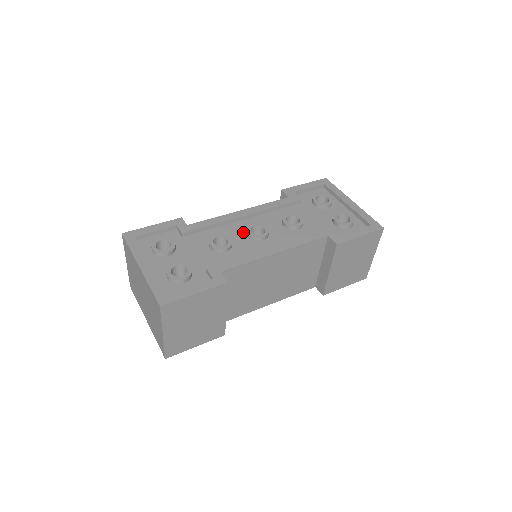
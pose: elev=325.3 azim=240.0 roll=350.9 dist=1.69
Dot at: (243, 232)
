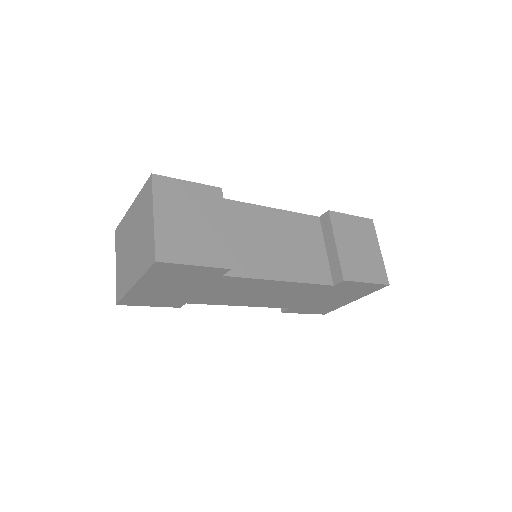
Dot at: occluded
